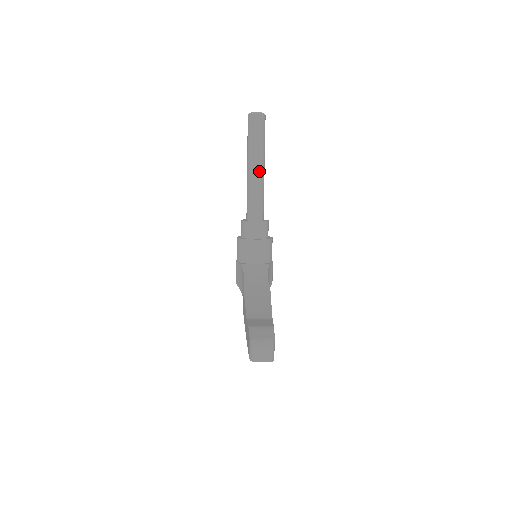
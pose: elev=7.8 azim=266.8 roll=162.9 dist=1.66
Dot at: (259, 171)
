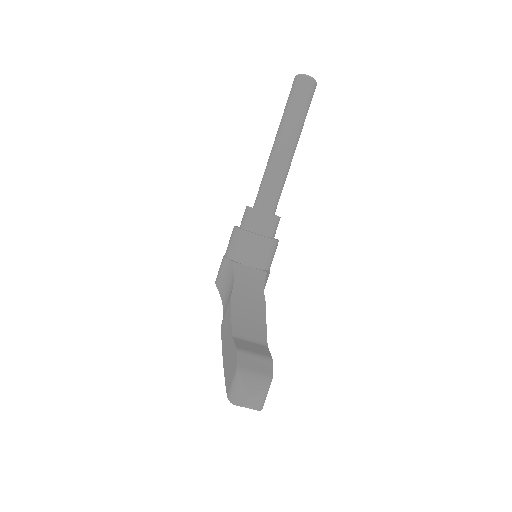
Dot at: (289, 150)
